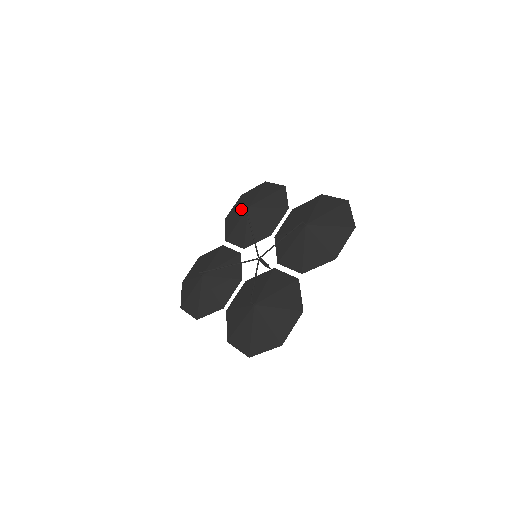
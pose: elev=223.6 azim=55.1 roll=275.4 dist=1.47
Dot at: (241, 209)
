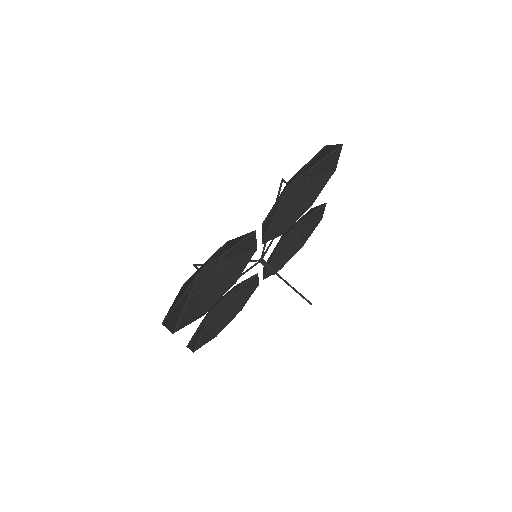
Dot at: (284, 244)
